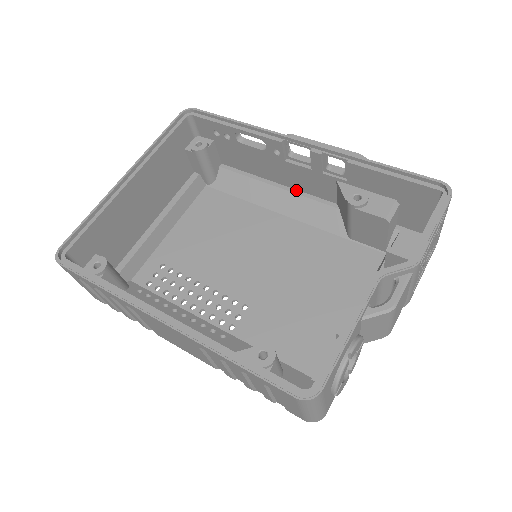
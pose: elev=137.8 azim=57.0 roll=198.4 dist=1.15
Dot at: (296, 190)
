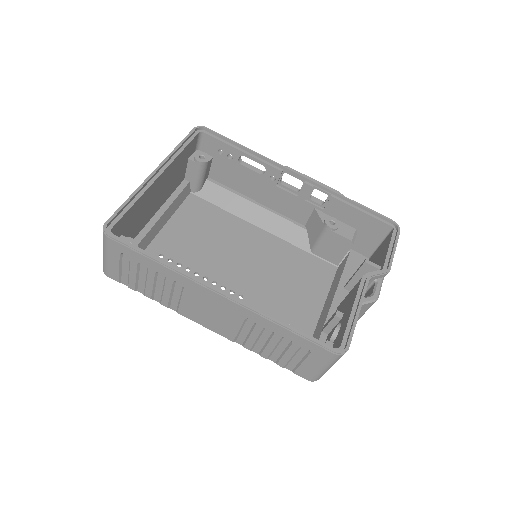
Dot at: (273, 210)
